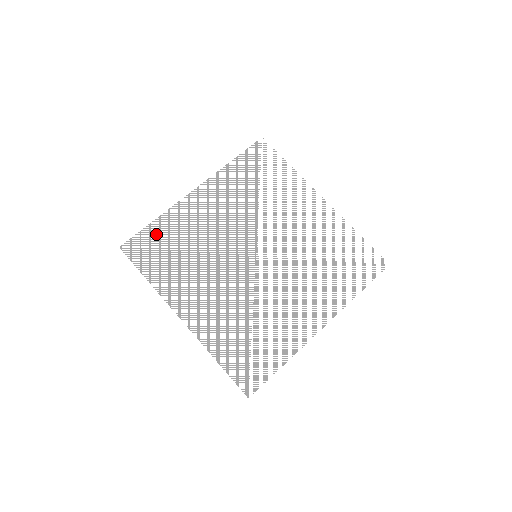
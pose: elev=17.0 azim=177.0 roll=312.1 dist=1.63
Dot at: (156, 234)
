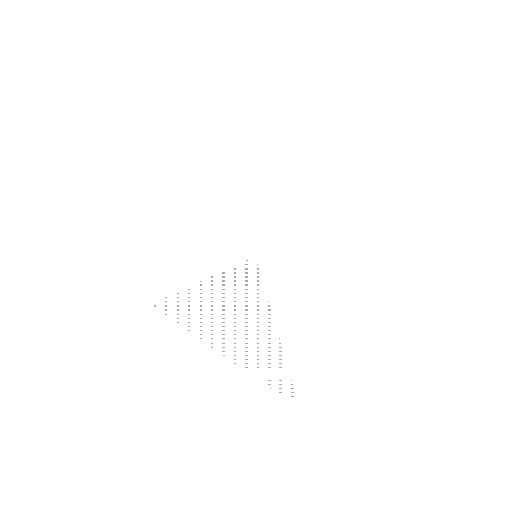
Dot at: (170, 278)
